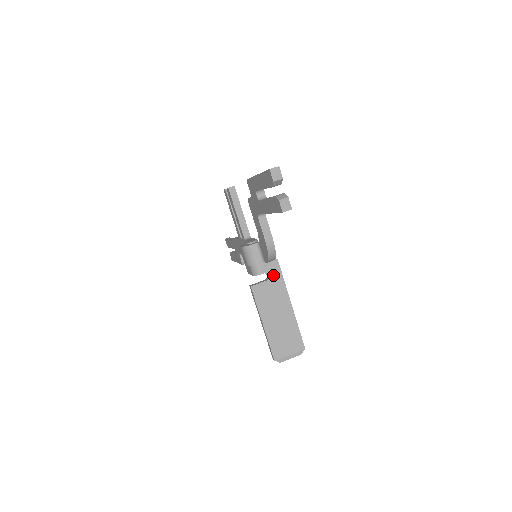
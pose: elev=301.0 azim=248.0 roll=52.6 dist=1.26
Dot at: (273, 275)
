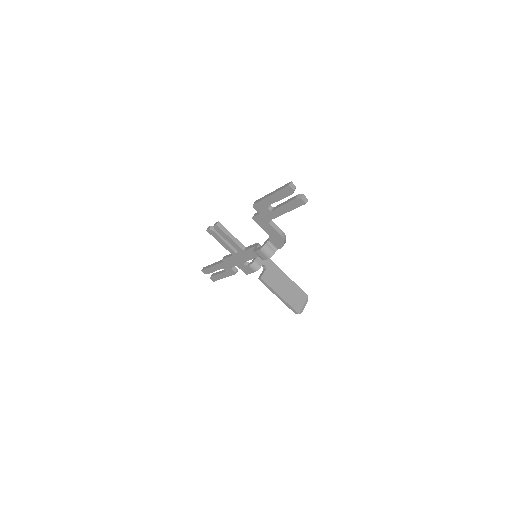
Dot at: (267, 263)
